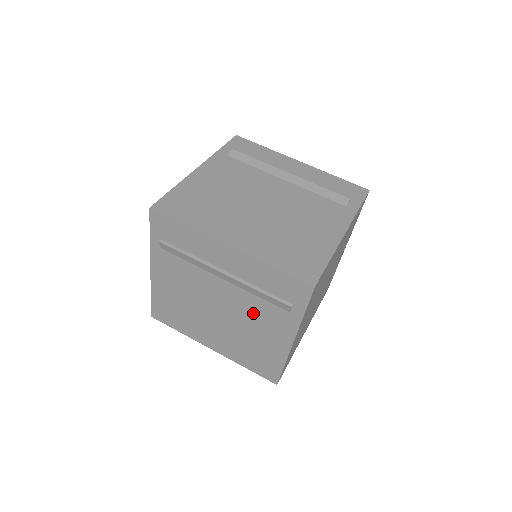
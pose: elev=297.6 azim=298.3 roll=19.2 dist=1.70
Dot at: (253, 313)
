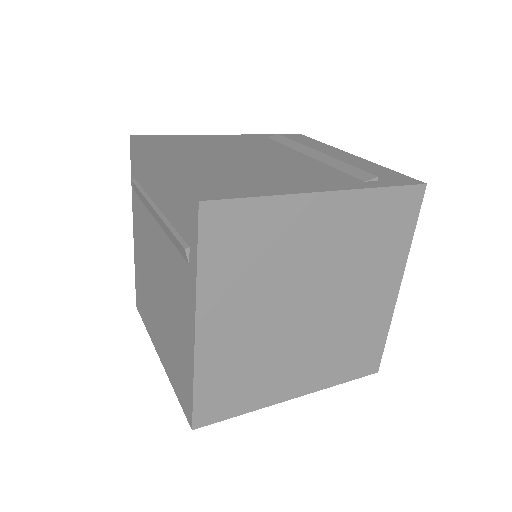
Dot at: (172, 277)
